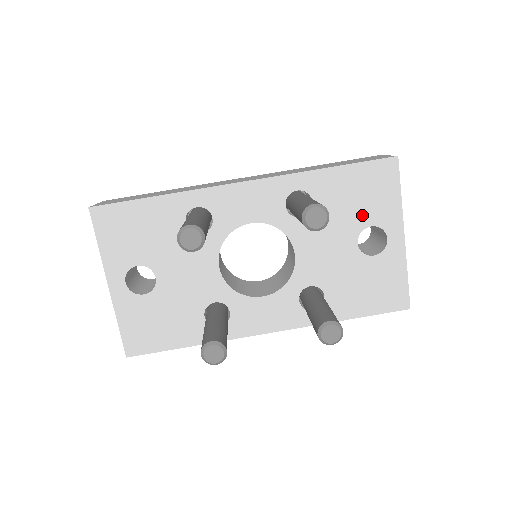
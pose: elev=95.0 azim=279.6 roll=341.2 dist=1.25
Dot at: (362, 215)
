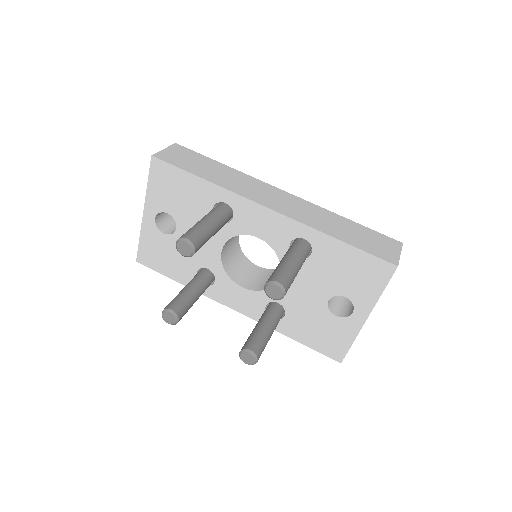
Dot at: (344, 286)
